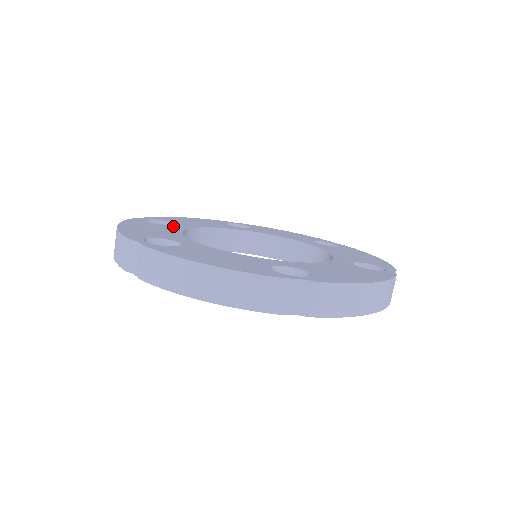
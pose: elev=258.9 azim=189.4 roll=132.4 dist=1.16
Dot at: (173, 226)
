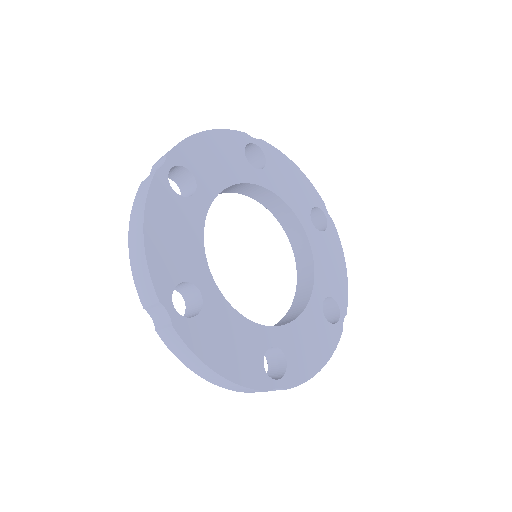
Dot at: (195, 203)
